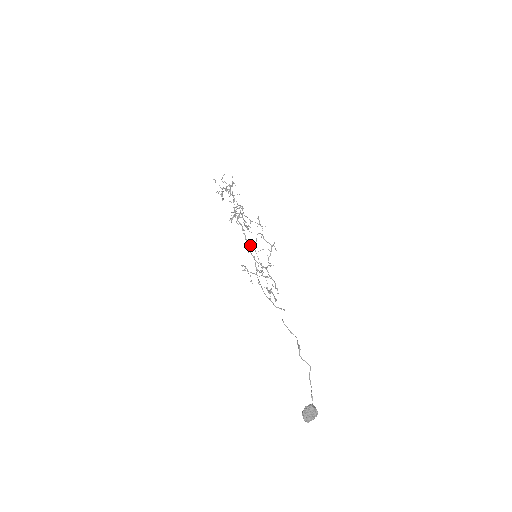
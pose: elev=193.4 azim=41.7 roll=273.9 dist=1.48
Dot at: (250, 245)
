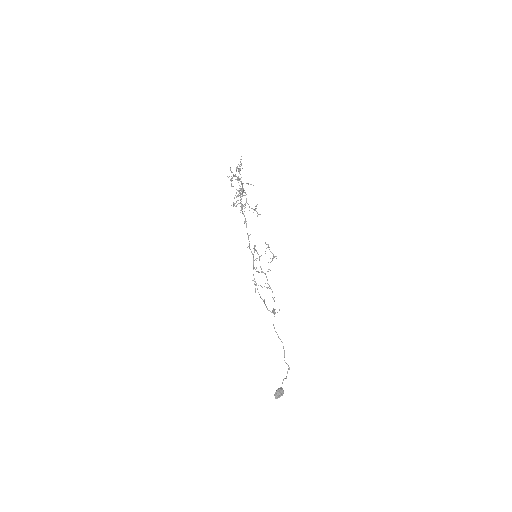
Dot at: (256, 251)
